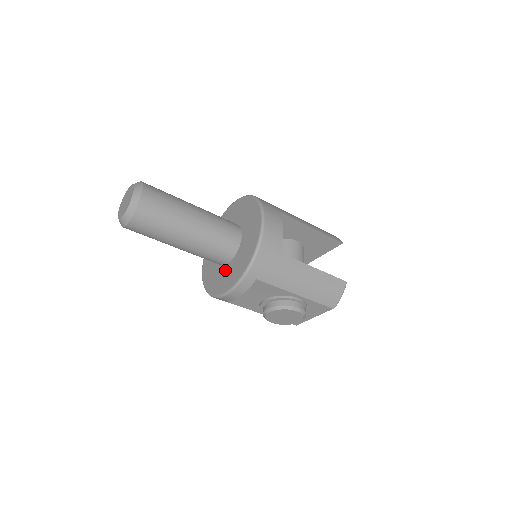
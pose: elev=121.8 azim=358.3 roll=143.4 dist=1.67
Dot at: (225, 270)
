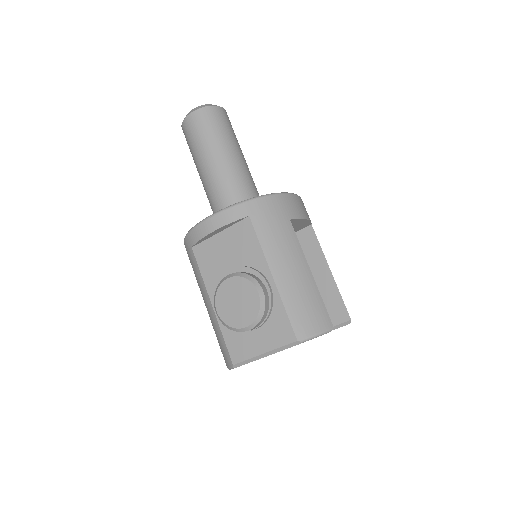
Dot at: occluded
